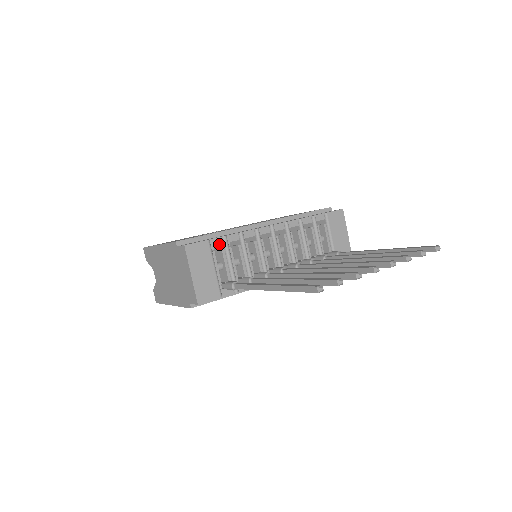
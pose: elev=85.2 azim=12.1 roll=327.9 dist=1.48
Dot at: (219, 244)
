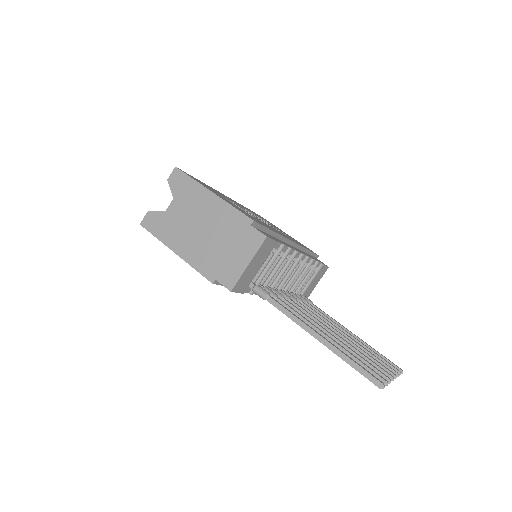
Dot at: (276, 248)
